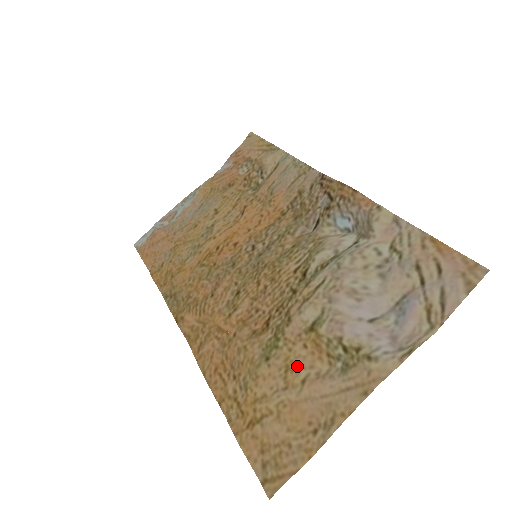
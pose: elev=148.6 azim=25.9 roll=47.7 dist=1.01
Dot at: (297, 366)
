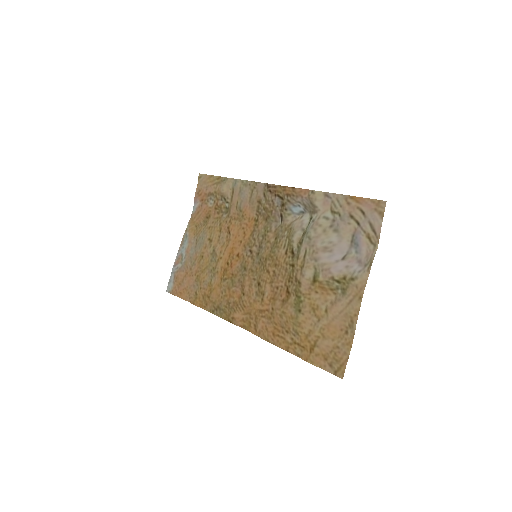
Dot at: (318, 305)
